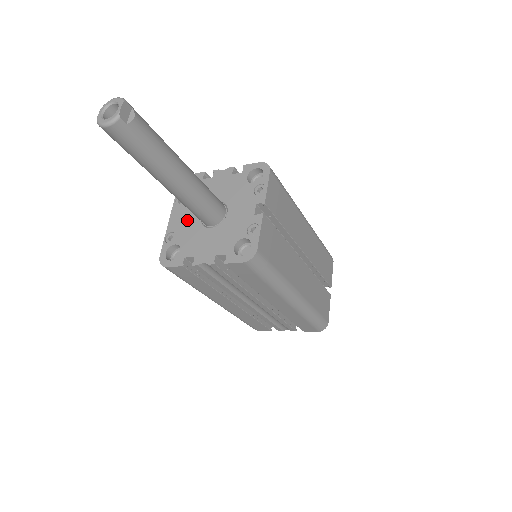
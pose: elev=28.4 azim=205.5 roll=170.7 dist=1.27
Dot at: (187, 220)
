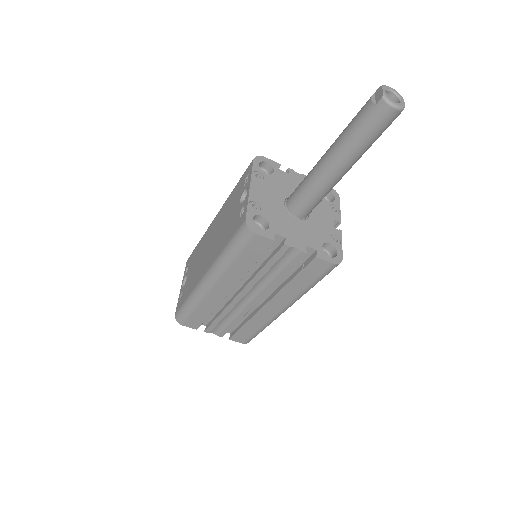
Dot at: (271, 199)
